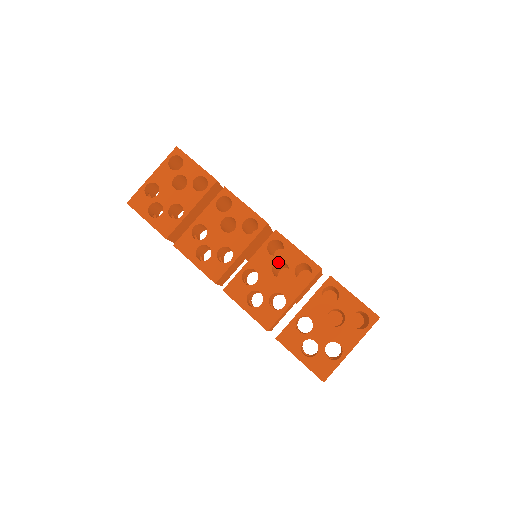
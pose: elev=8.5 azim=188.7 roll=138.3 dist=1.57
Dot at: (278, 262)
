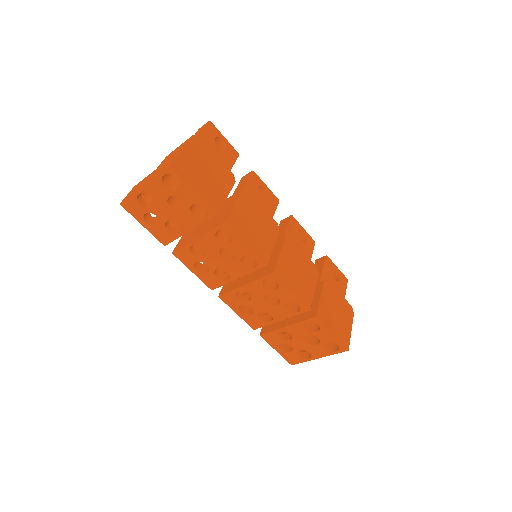
Dot at: occluded
